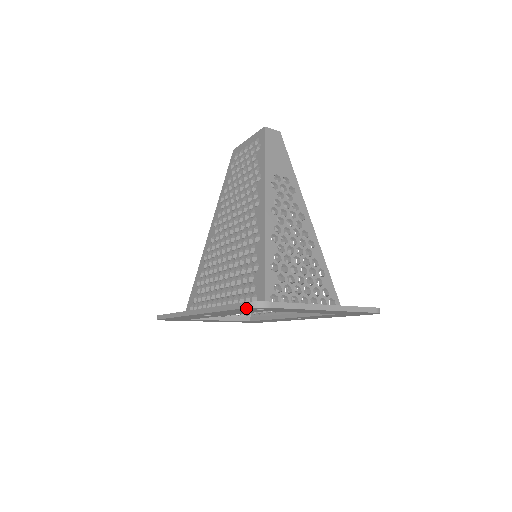
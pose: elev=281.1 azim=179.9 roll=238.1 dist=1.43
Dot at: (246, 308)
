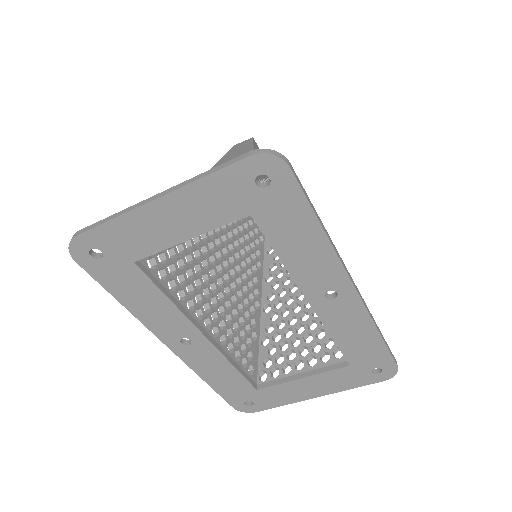
Dot at: (78, 260)
